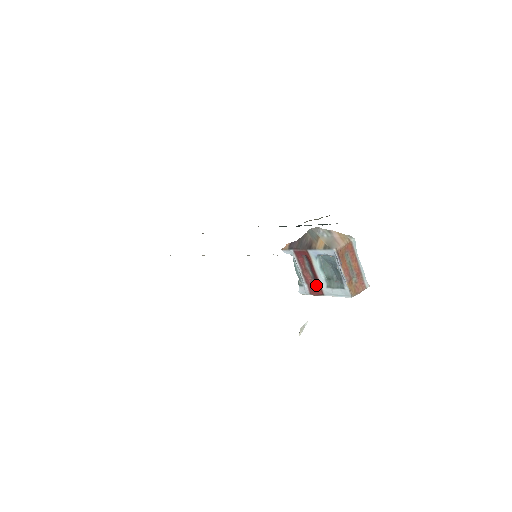
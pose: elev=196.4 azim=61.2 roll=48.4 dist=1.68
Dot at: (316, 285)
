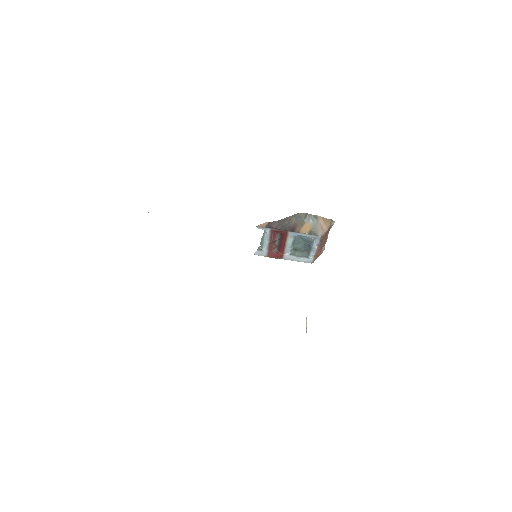
Dot at: (278, 251)
